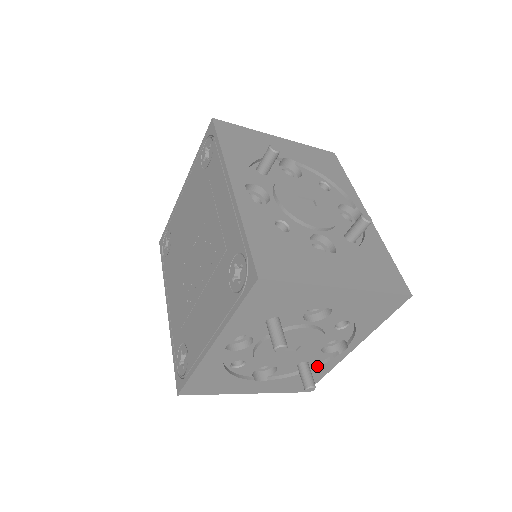
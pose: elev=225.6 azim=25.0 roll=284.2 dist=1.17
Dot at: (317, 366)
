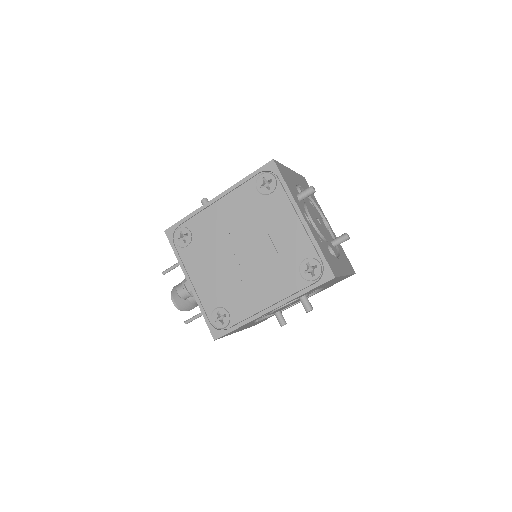
Dot at: occluded
